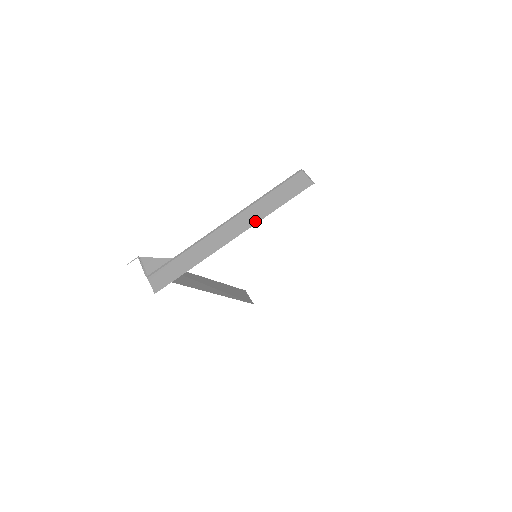
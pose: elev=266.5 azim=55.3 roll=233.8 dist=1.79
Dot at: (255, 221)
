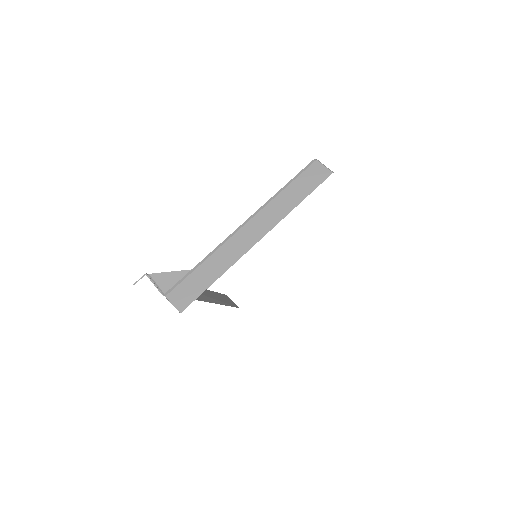
Dot at: (280, 218)
